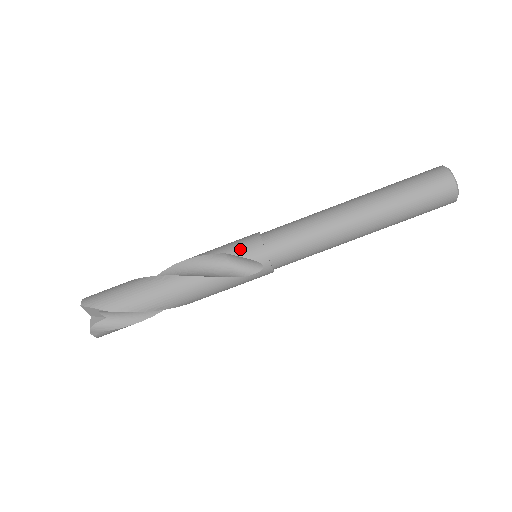
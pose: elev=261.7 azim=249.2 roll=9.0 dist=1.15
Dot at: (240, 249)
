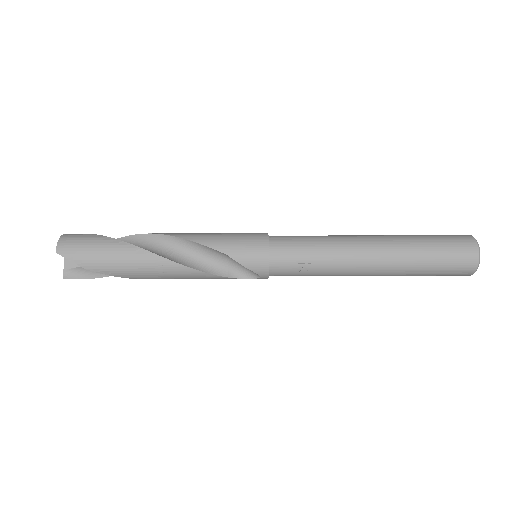
Dot at: (243, 257)
